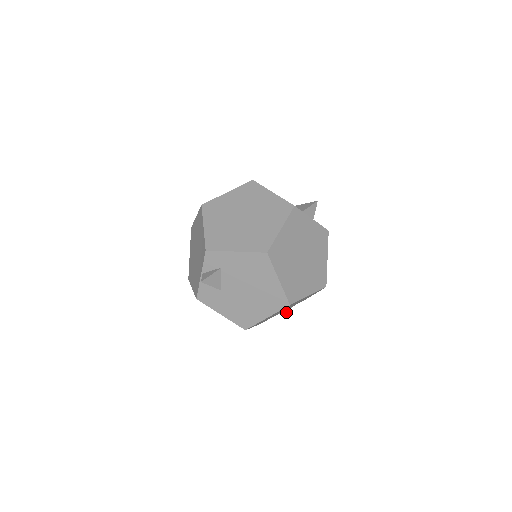
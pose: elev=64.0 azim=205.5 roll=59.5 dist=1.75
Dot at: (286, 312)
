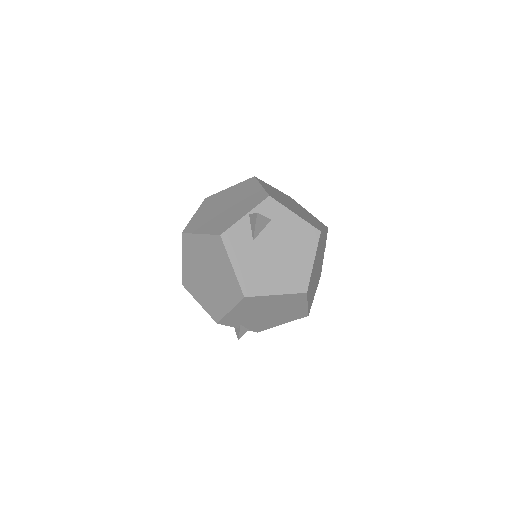
Dot at: (243, 330)
